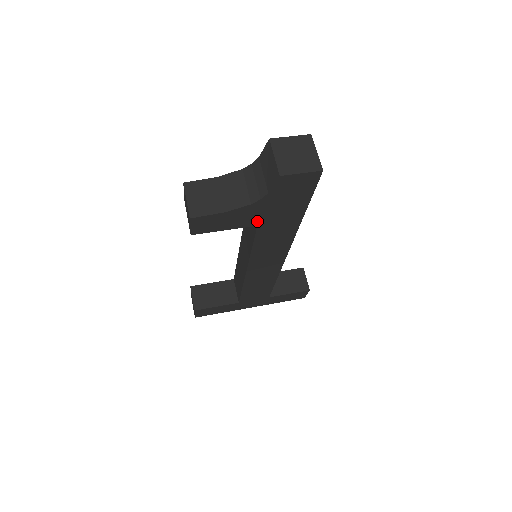
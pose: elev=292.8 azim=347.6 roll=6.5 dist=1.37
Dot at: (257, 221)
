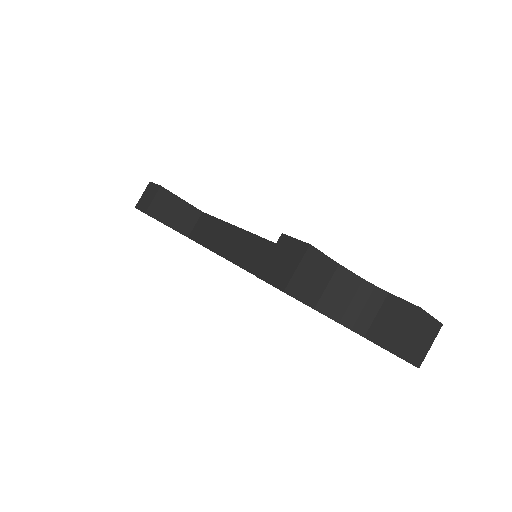
Dot at: occluded
